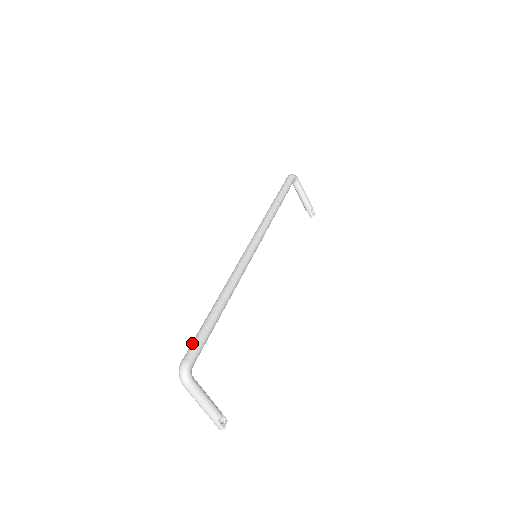
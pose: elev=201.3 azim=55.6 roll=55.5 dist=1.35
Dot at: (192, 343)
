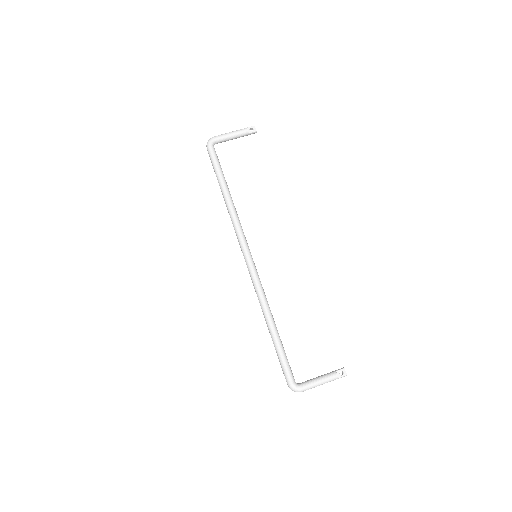
Dot at: (282, 369)
